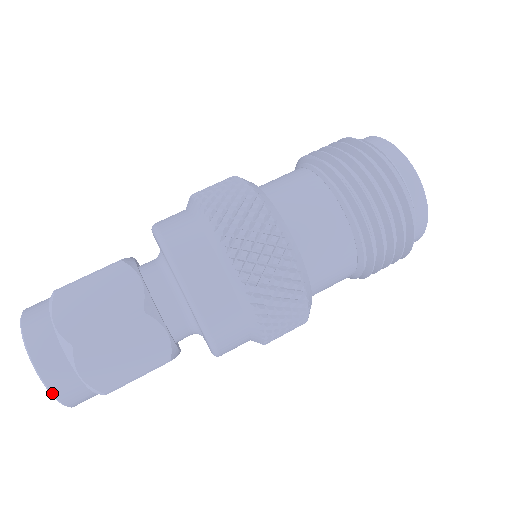
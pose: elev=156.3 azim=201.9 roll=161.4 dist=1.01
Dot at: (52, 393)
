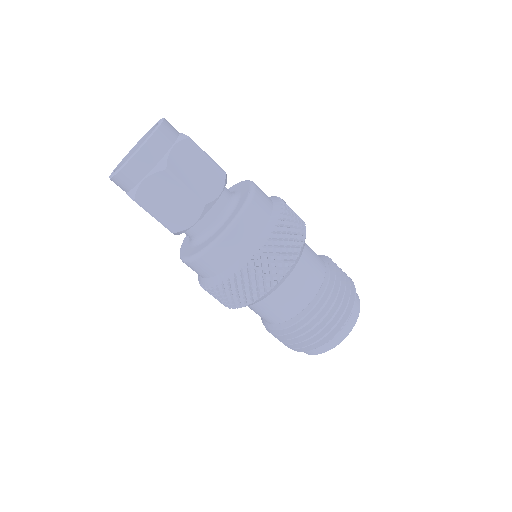
Dot at: (154, 133)
